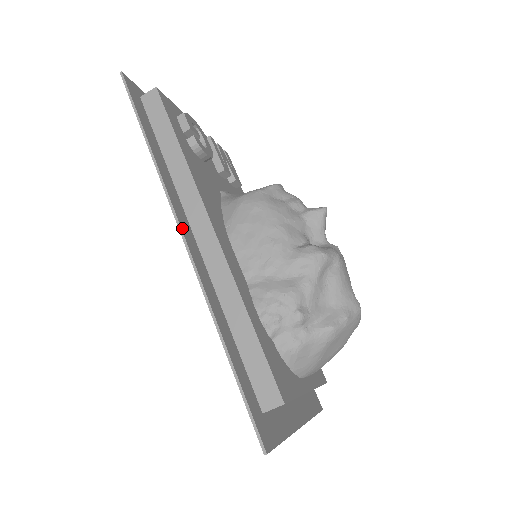
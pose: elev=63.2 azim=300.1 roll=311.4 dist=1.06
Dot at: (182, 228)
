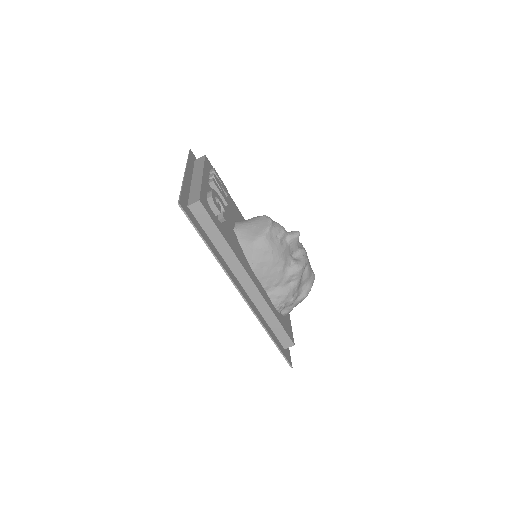
Dot at: (241, 292)
